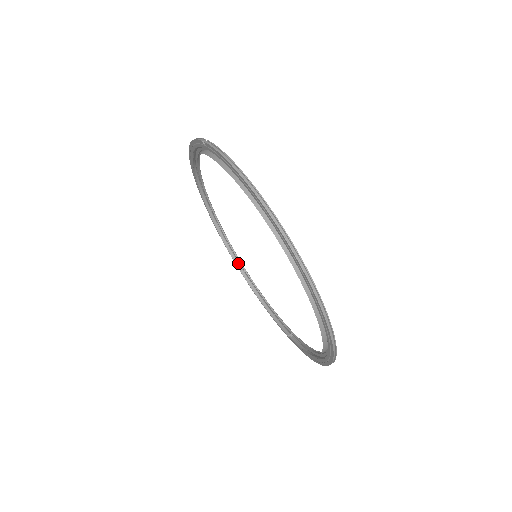
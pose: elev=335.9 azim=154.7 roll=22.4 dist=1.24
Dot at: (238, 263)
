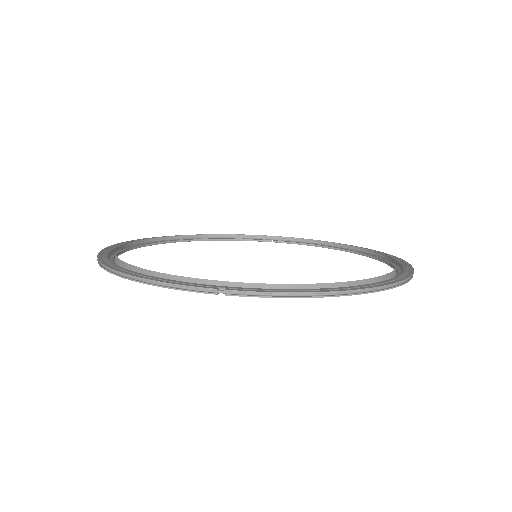
Dot at: (166, 239)
